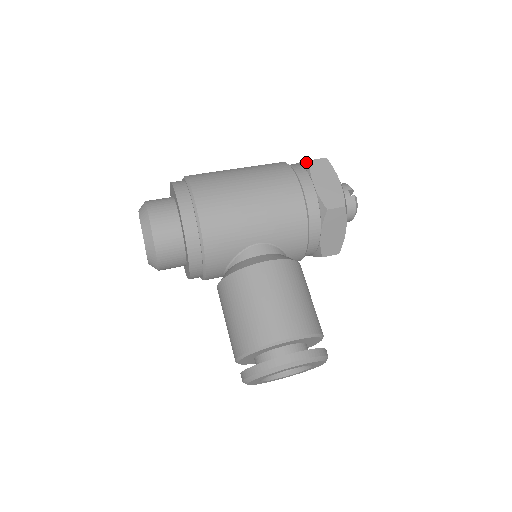
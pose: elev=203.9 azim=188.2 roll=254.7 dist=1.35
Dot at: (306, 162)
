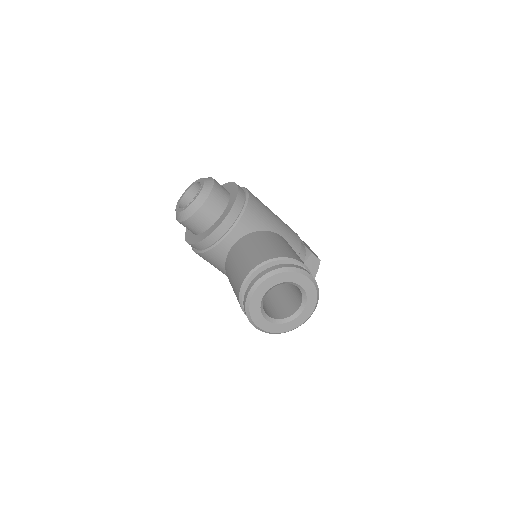
Dot at: occluded
